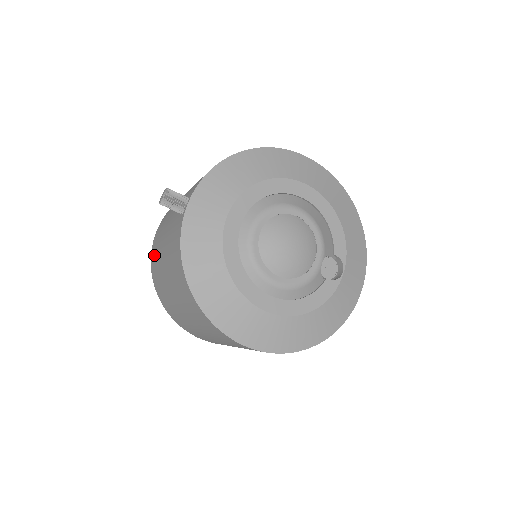
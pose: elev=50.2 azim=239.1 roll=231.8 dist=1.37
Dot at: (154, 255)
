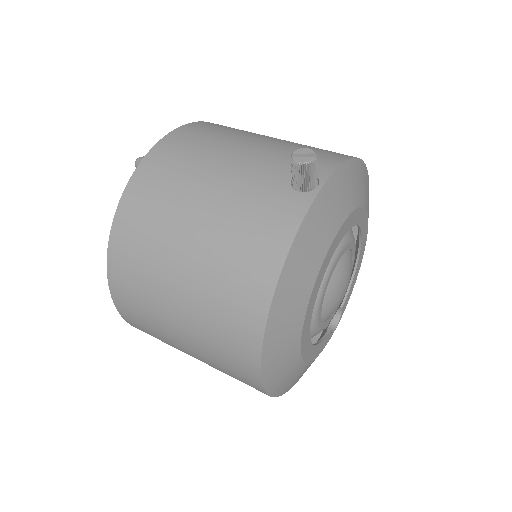
Dot at: (155, 180)
